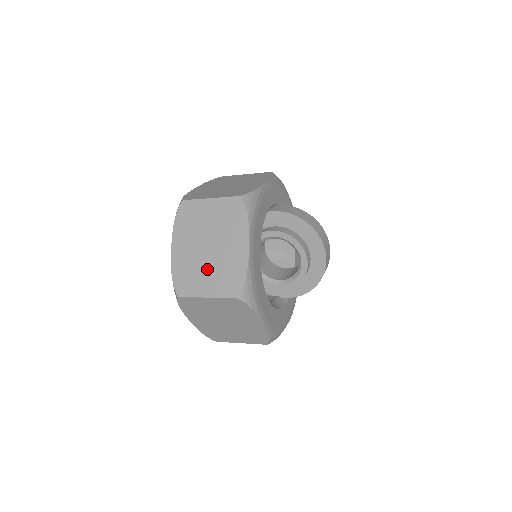
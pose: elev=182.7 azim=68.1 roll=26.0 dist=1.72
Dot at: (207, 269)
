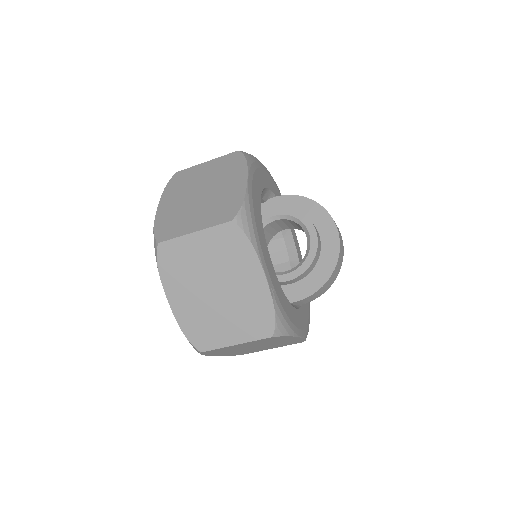
Dot at: (197, 210)
